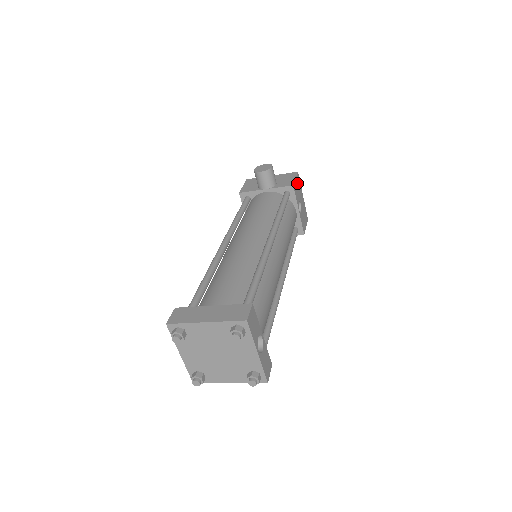
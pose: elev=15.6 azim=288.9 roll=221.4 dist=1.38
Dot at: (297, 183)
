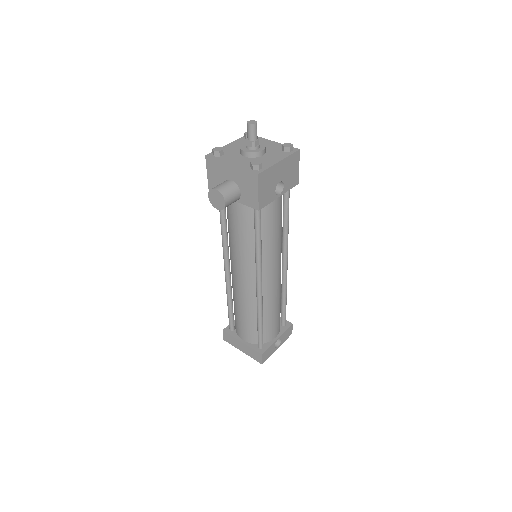
Dot at: (263, 186)
